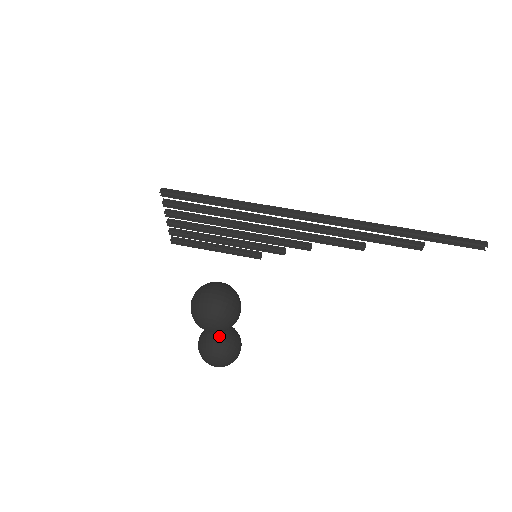
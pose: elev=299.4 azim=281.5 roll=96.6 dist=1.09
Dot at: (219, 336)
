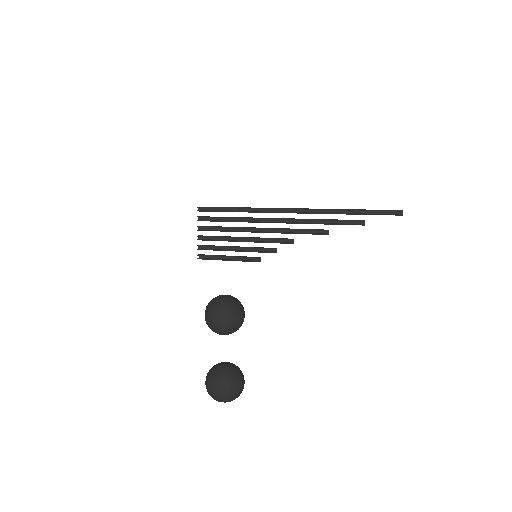
Dot at: (225, 363)
